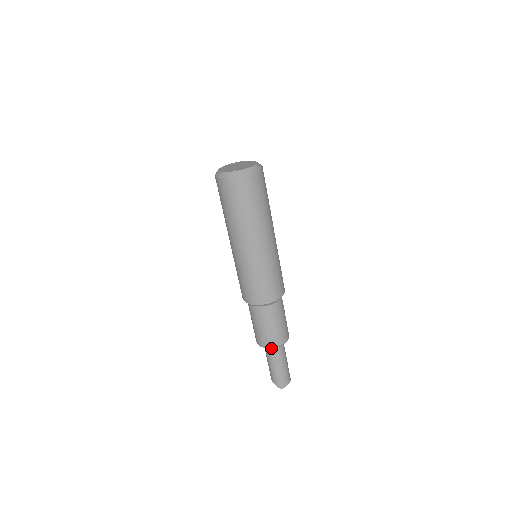
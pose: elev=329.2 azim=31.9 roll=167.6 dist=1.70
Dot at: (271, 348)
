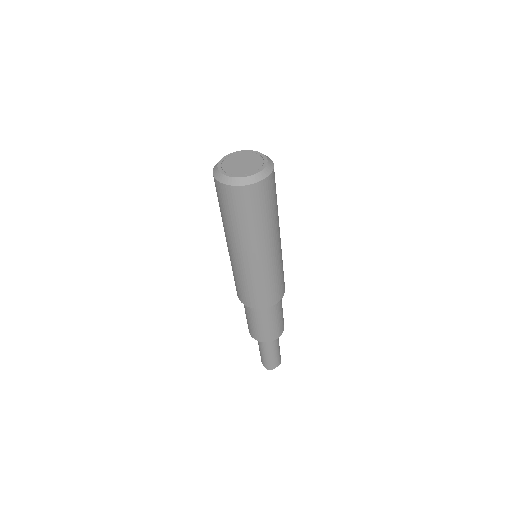
Dot at: (259, 340)
